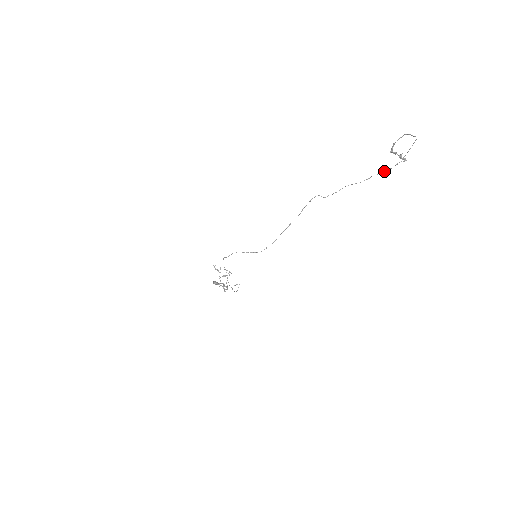
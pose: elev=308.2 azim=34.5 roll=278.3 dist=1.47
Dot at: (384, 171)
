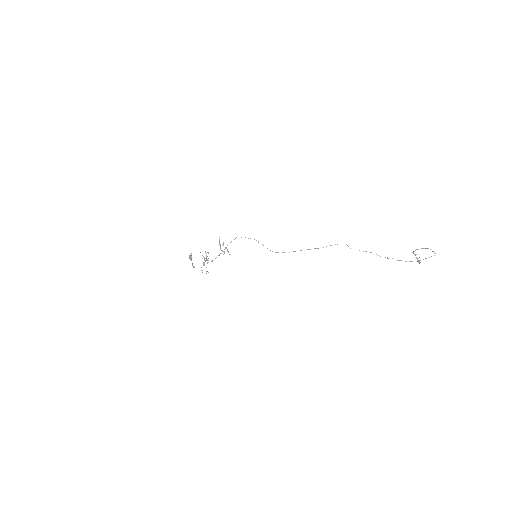
Dot at: (401, 260)
